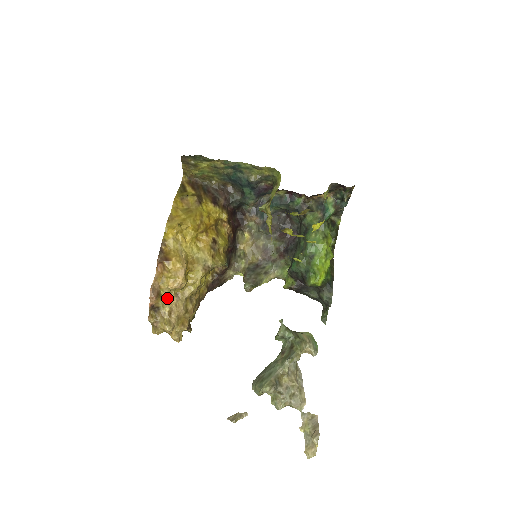
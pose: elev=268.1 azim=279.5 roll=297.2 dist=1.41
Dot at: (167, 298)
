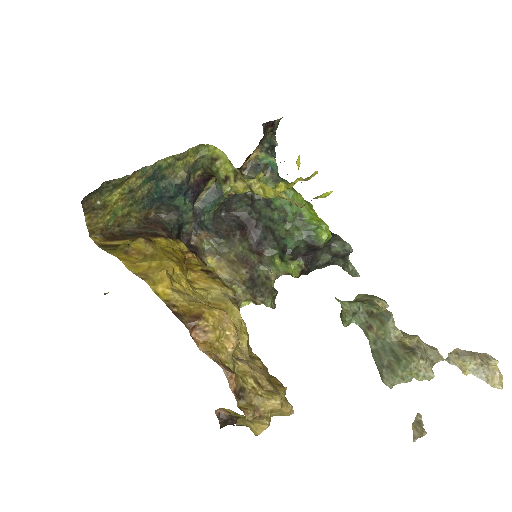
Dot at: (235, 370)
